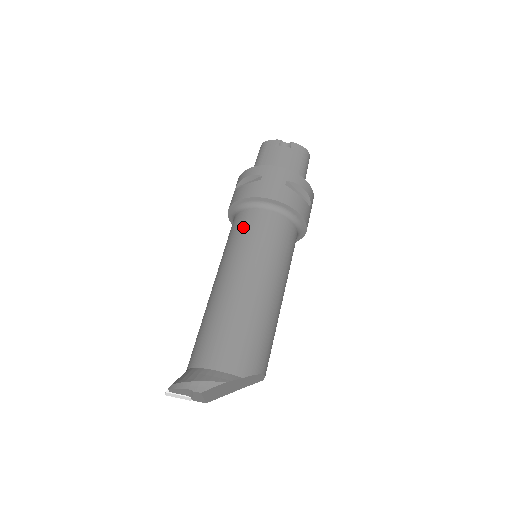
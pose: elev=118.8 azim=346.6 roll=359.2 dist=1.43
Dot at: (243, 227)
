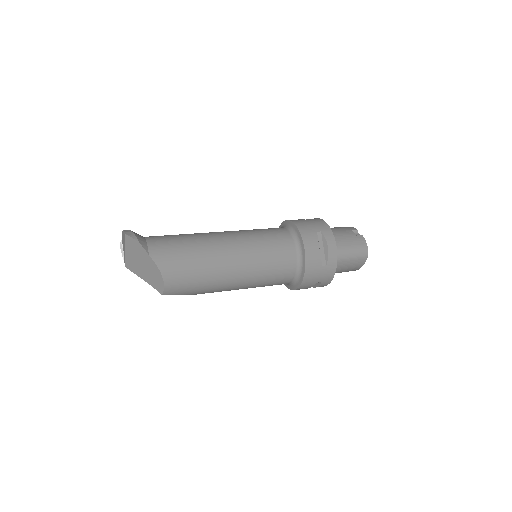
Dot at: occluded
